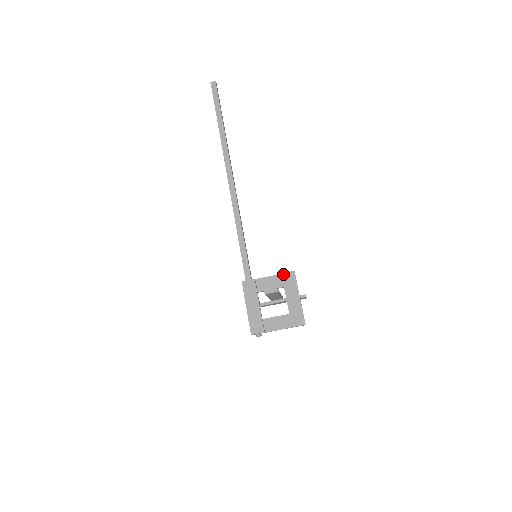
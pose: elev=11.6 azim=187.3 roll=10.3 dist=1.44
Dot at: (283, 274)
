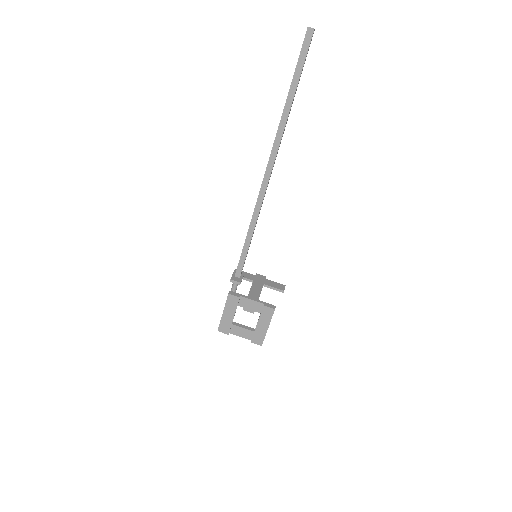
Dot at: (264, 307)
